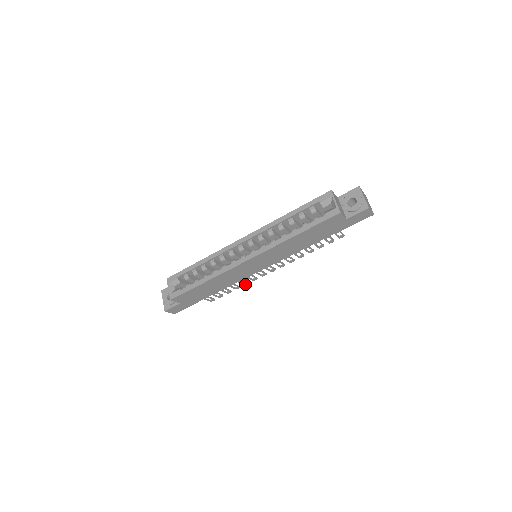
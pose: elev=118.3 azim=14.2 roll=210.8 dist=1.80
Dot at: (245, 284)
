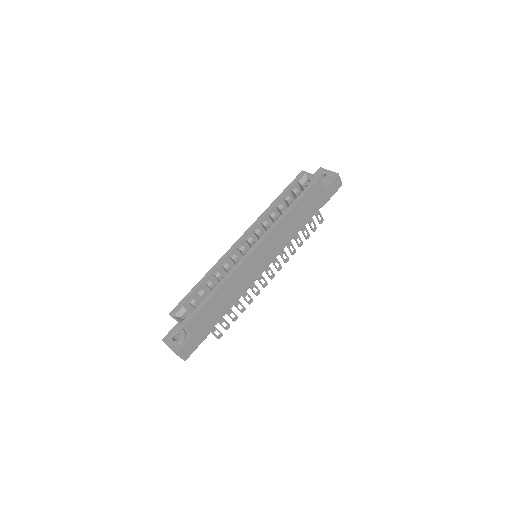
Dot at: (249, 303)
